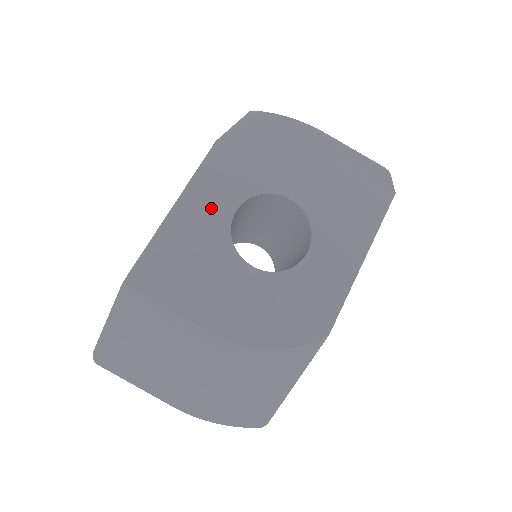
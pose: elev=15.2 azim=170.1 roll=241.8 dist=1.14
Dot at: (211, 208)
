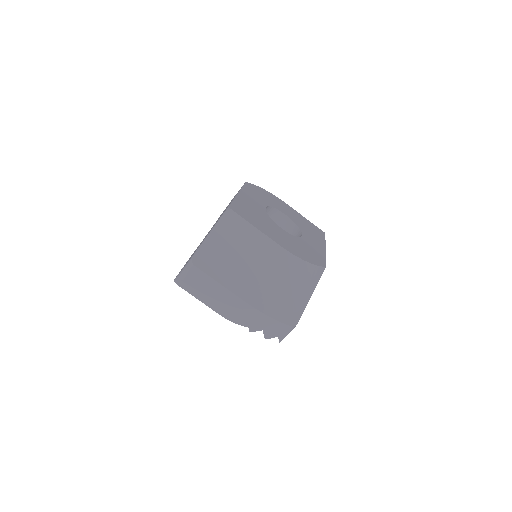
Dot at: (255, 201)
